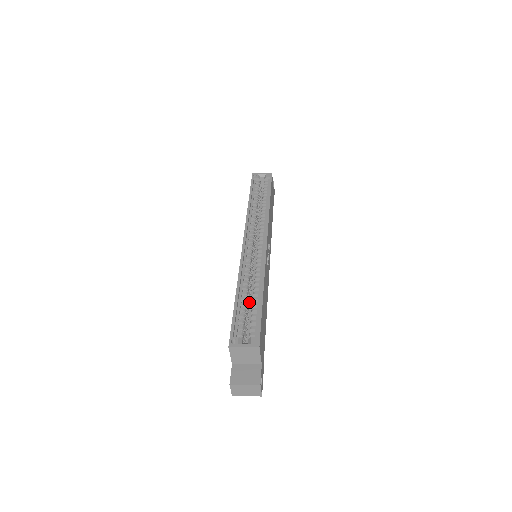
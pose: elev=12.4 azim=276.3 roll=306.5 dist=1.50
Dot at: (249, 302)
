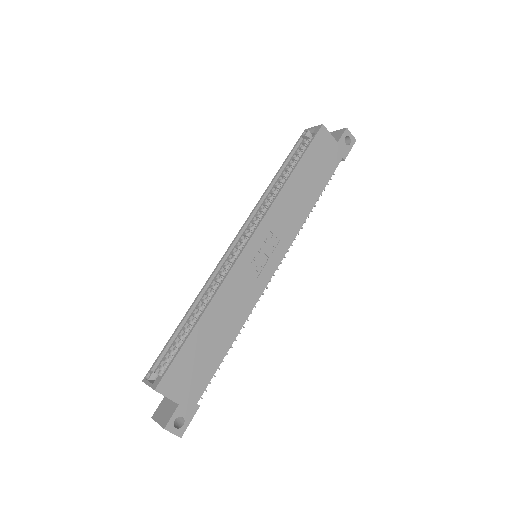
Dot at: occluded
